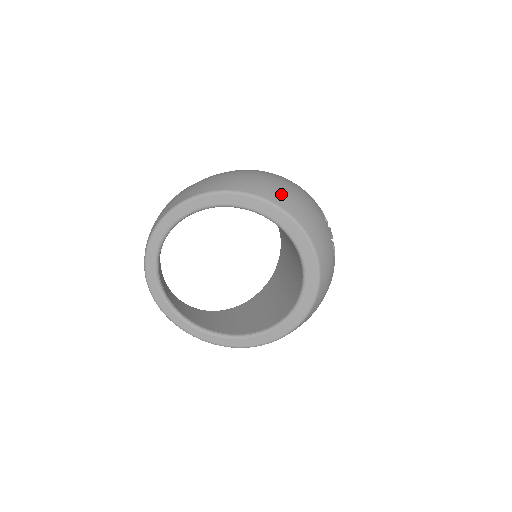
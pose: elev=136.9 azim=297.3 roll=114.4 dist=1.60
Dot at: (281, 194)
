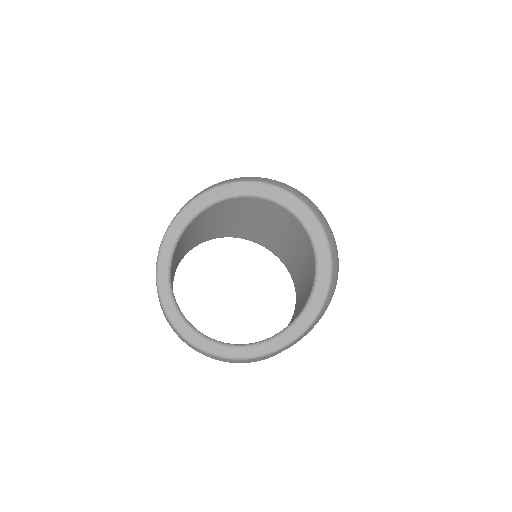
Dot at: (221, 182)
